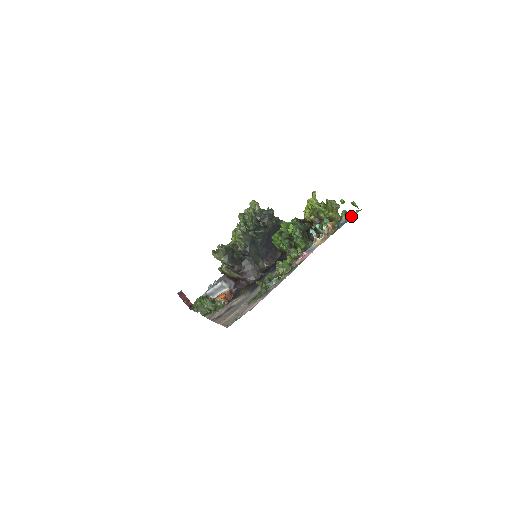
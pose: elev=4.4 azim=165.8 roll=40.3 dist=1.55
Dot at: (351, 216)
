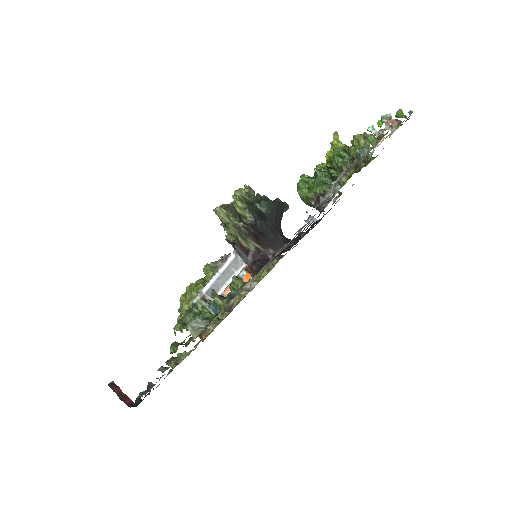
Dot at: occluded
